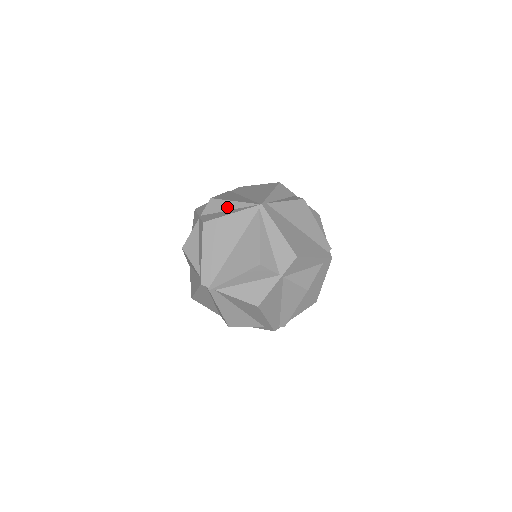
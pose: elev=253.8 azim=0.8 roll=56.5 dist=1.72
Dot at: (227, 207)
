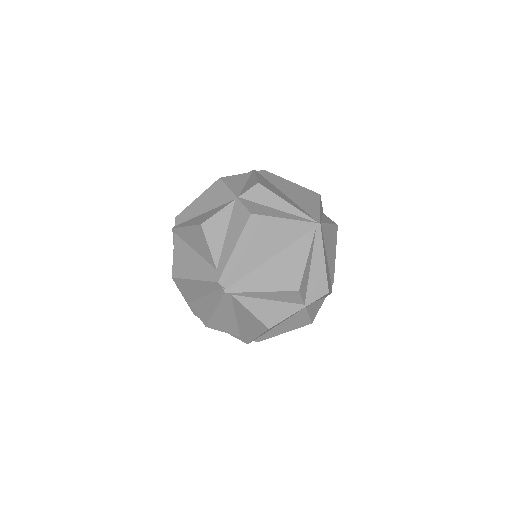
Dot at: (277, 205)
